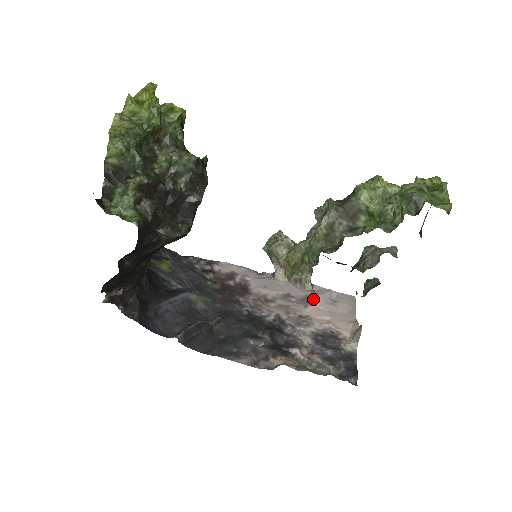
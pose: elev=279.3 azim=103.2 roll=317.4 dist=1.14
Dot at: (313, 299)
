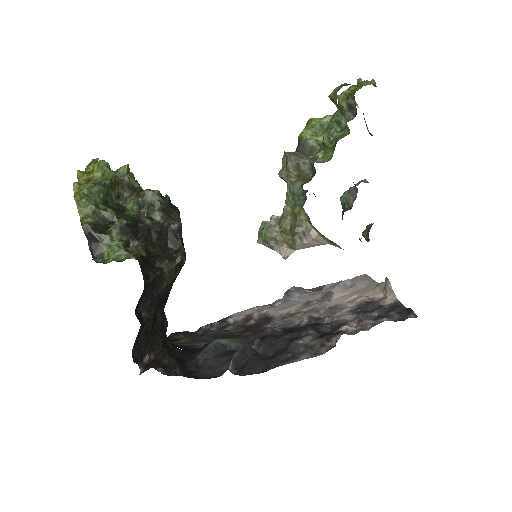
Dot at: (332, 292)
